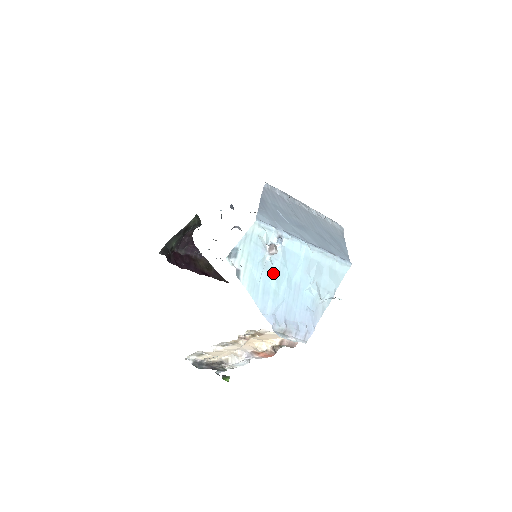
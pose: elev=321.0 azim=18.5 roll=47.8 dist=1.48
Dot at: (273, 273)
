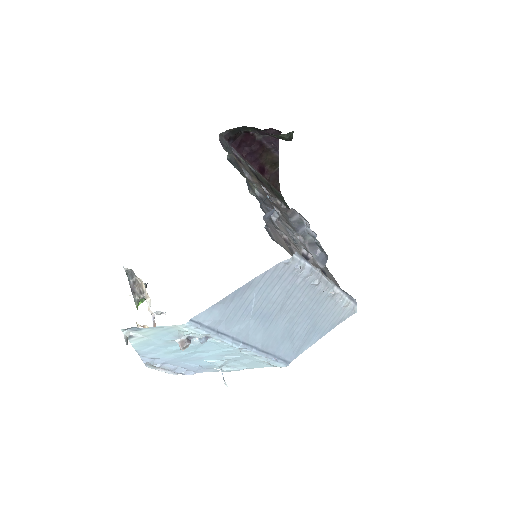
Dot at: (176, 346)
